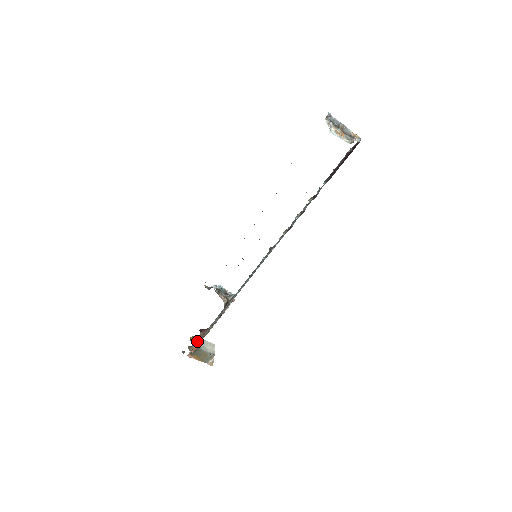
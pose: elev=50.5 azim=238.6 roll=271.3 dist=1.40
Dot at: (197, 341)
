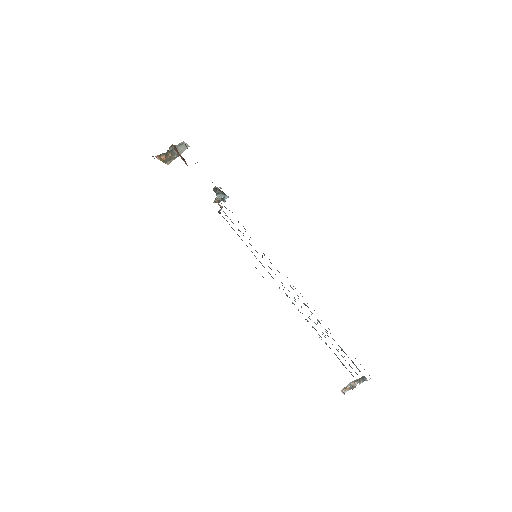
Dot at: (175, 149)
